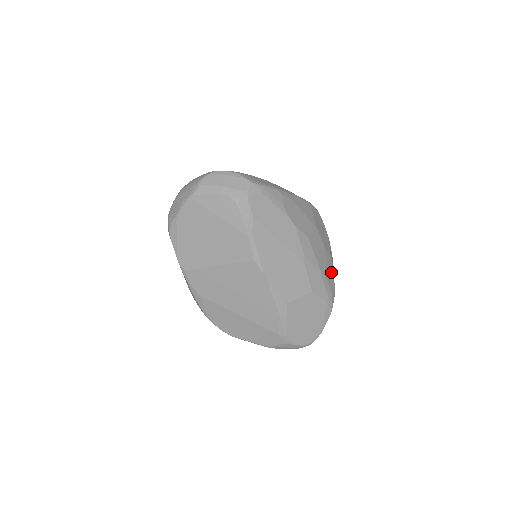
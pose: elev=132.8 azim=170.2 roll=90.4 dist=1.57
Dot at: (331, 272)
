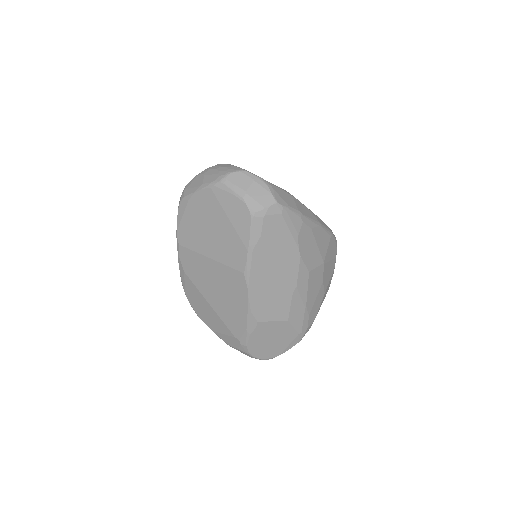
Dot at: (318, 306)
